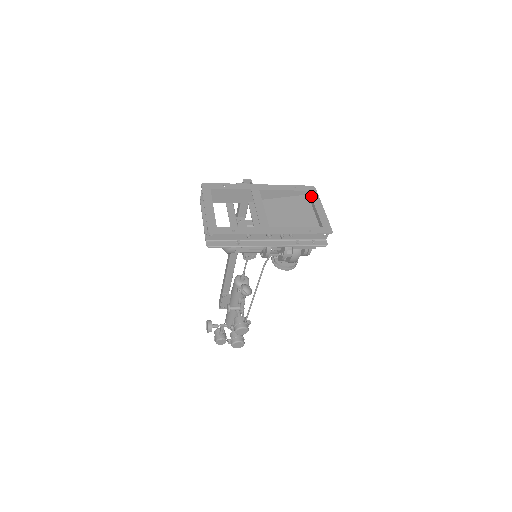
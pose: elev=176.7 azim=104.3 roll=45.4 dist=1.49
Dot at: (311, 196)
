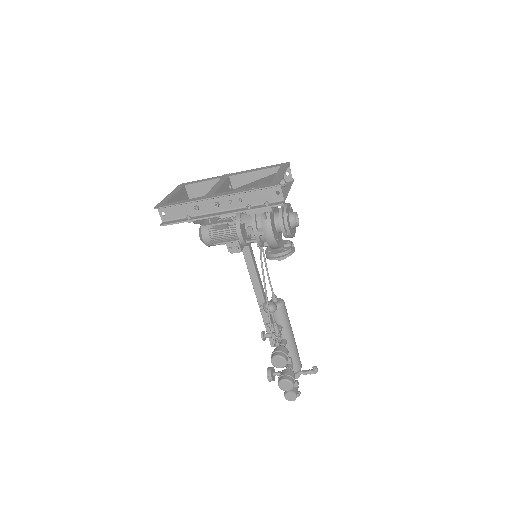
Dot at: (279, 168)
